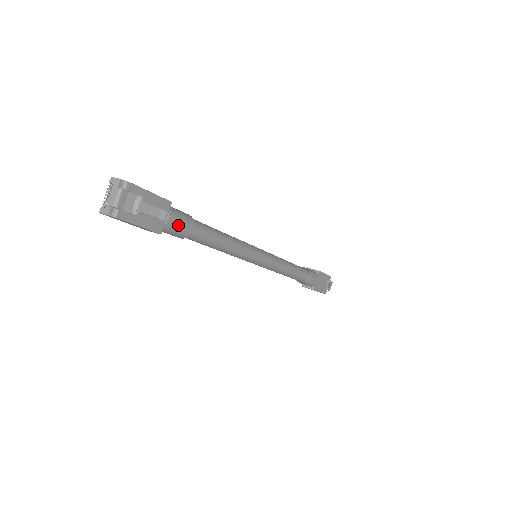
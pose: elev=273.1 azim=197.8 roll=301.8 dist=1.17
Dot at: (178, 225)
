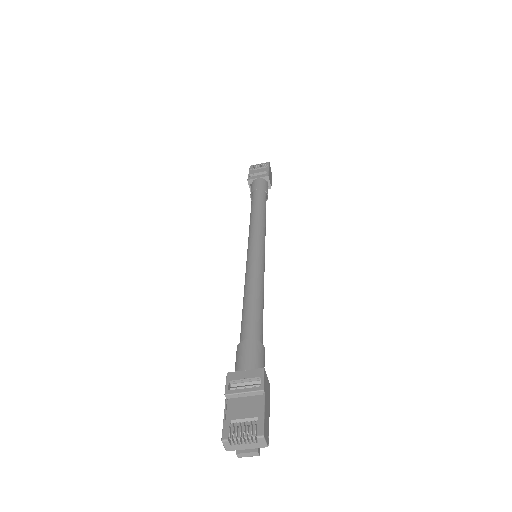
Dot at: occluded
